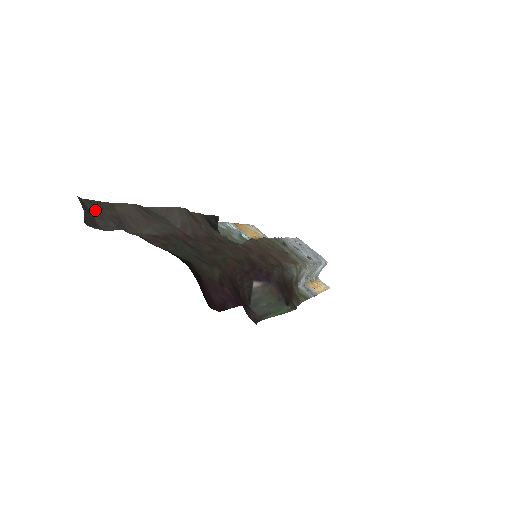
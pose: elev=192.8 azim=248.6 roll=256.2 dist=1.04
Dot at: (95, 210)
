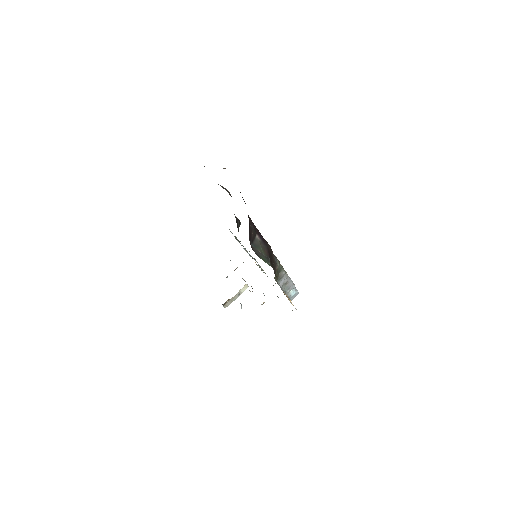
Dot at: occluded
